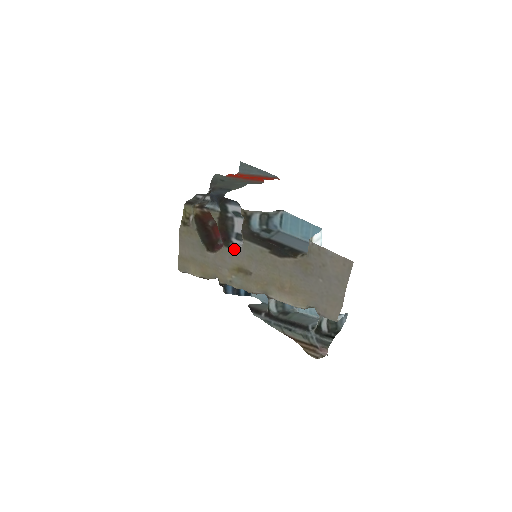
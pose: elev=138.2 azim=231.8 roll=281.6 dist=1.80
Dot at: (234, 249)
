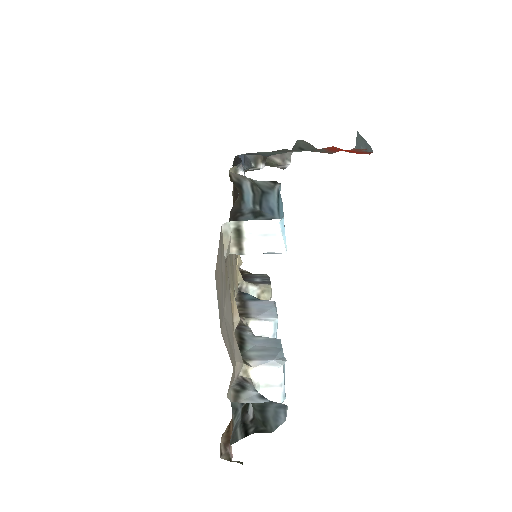
Dot at: occluded
